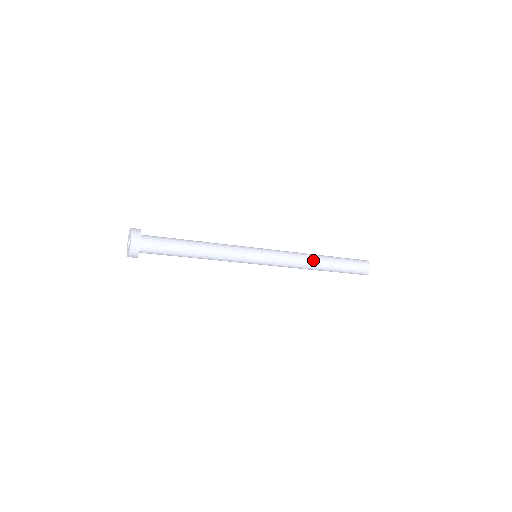
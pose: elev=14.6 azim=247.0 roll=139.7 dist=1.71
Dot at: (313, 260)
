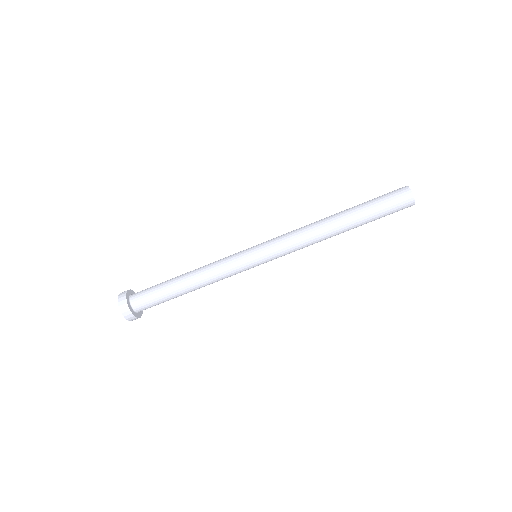
Dot at: occluded
